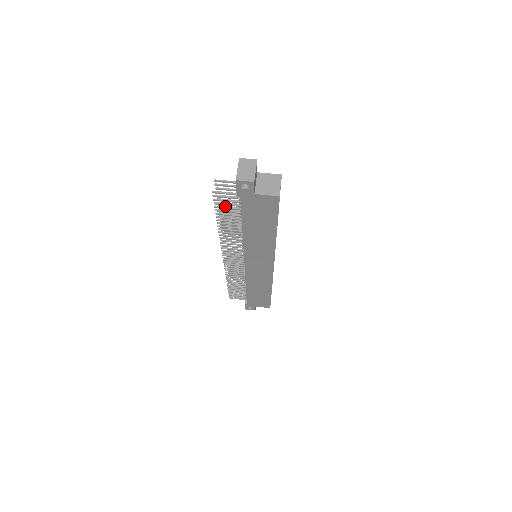
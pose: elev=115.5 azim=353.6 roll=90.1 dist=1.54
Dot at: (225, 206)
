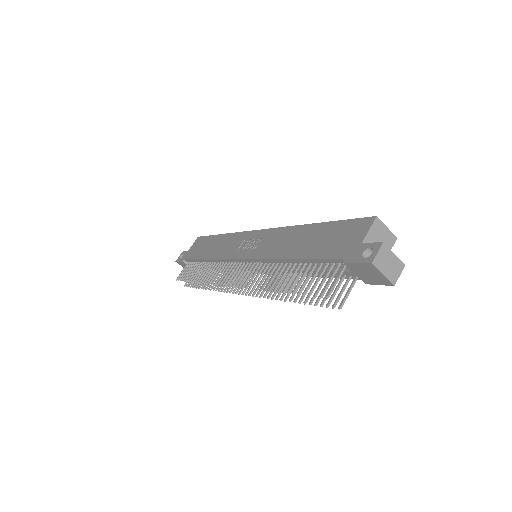
Dot at: (293, 285)
